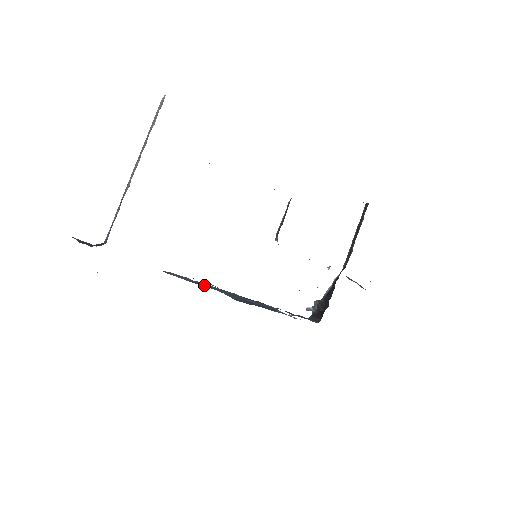
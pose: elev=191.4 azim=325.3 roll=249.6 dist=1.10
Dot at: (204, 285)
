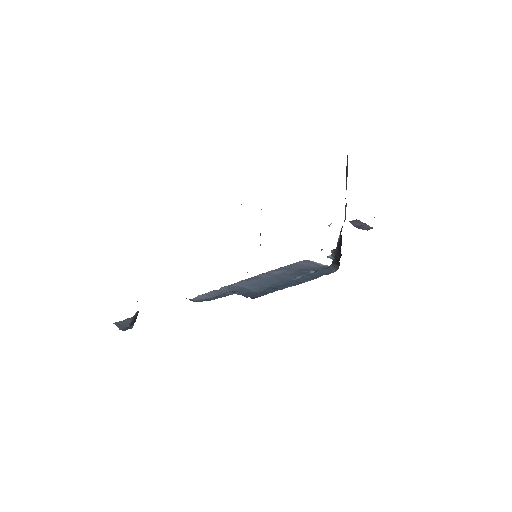
Dot at: (226, 291)
